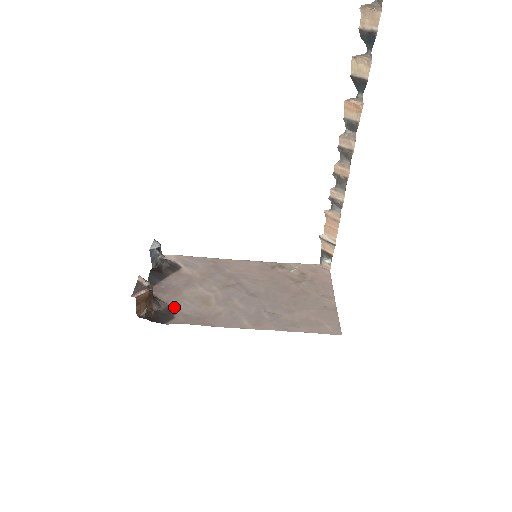
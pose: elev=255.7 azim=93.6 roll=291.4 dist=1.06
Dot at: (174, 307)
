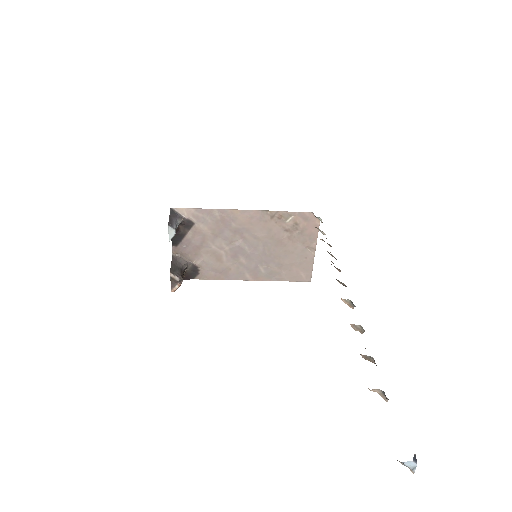
Dot at: (197, 266)
